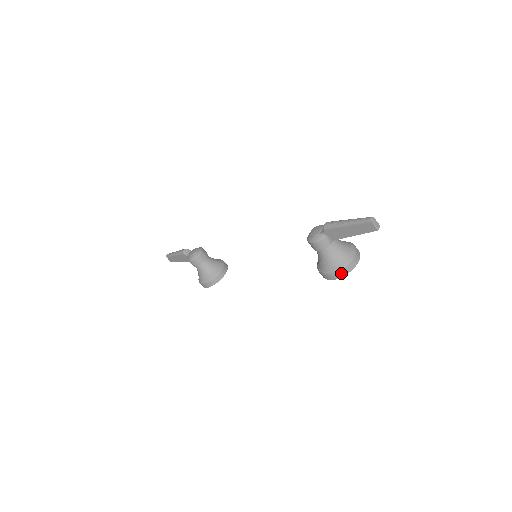
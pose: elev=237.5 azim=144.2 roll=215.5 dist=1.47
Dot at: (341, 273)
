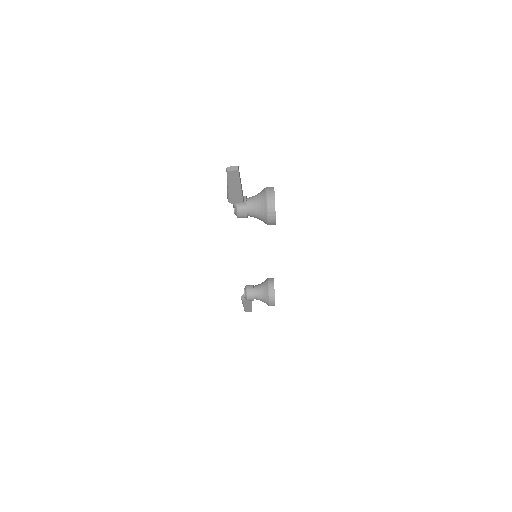
Dot at: (271, 212)
